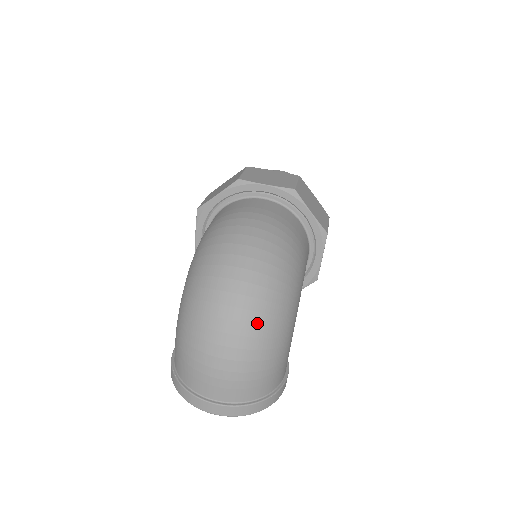
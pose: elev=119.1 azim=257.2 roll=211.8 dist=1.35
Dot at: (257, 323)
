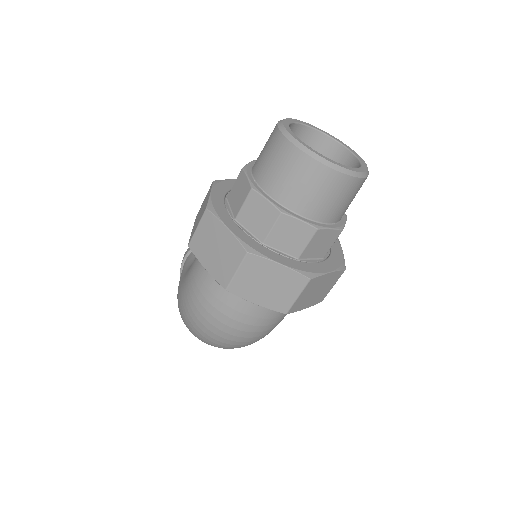
Dot at: occluded
